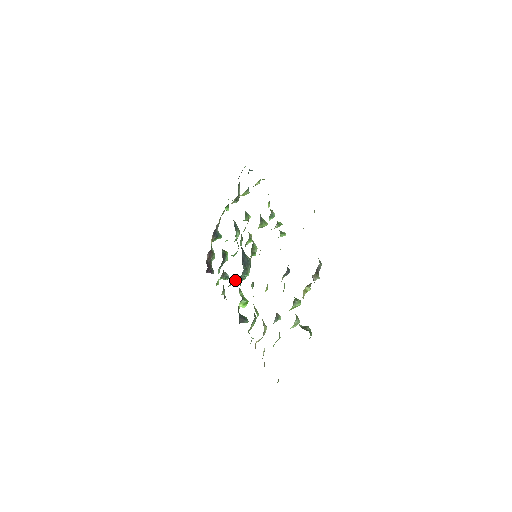
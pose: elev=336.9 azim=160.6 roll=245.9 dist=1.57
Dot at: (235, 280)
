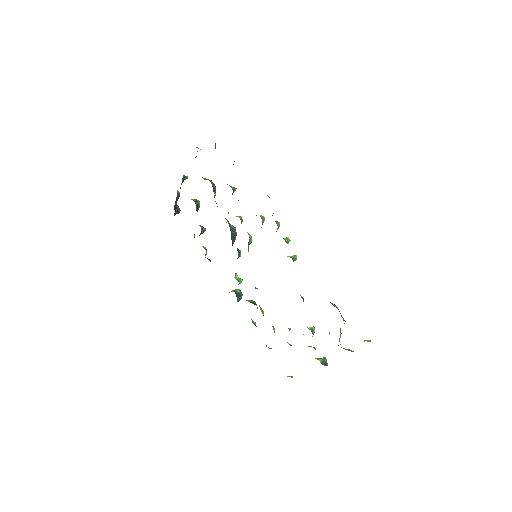
Dot at: occluded
